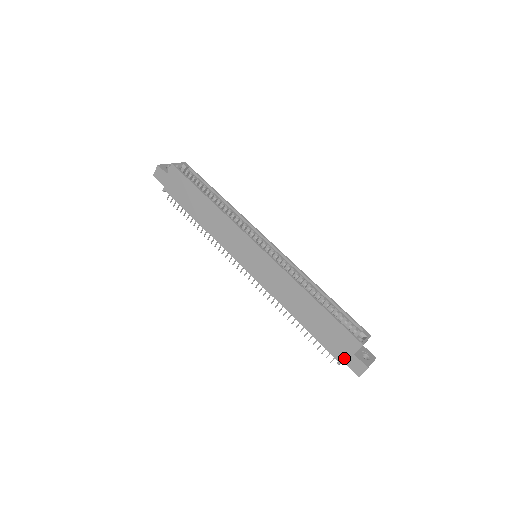
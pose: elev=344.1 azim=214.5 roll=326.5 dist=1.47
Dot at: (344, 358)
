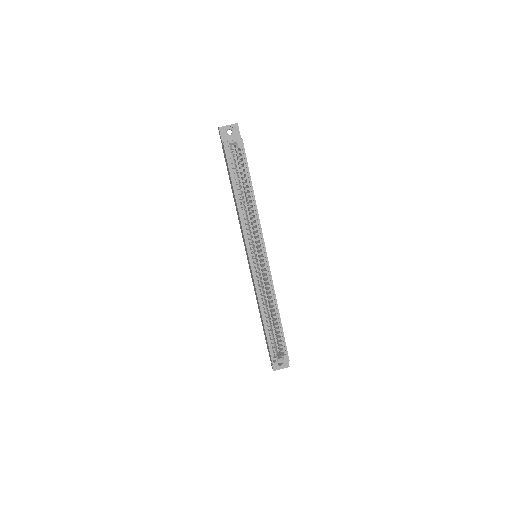
Dot at: occluded
